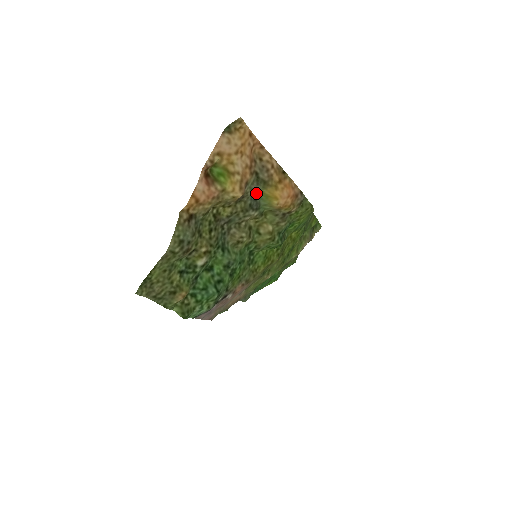
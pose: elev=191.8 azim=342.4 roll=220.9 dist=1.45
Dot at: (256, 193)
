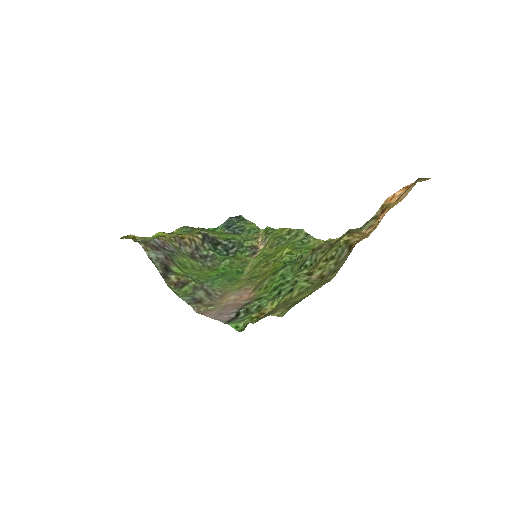
Dot at: (354, 229)
